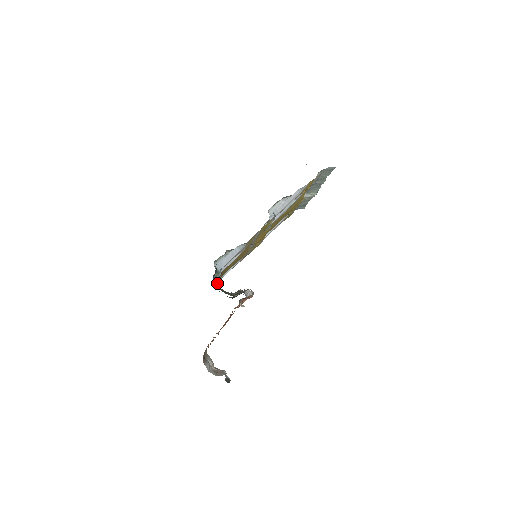
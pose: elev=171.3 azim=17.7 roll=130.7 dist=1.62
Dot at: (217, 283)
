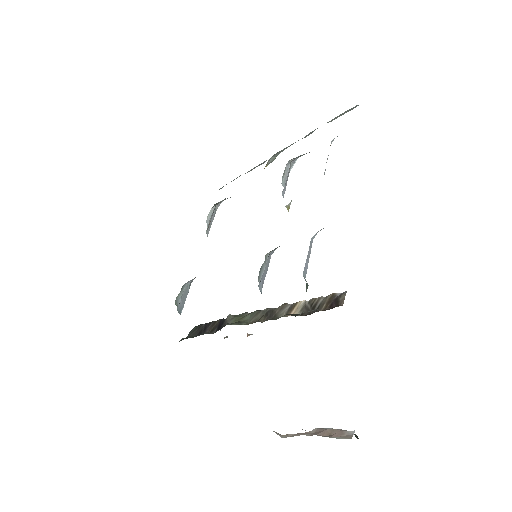
Dot at: occluded
